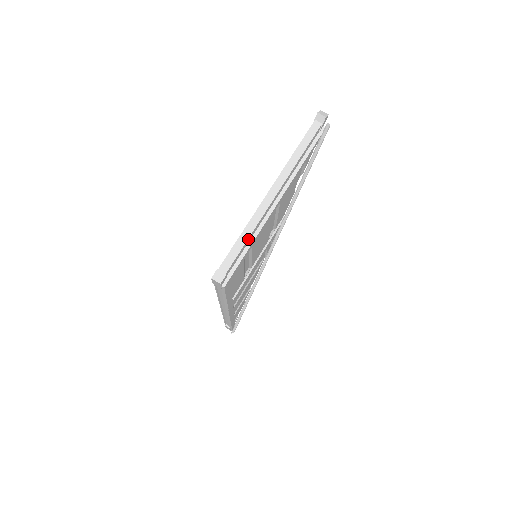
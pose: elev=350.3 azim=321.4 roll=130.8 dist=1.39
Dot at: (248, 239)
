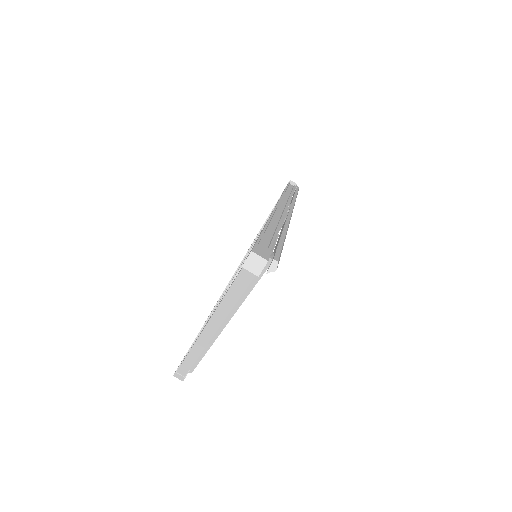
Dot at: (196, 359)
